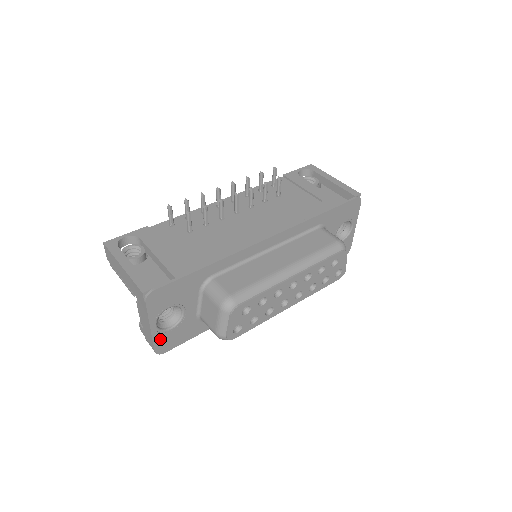
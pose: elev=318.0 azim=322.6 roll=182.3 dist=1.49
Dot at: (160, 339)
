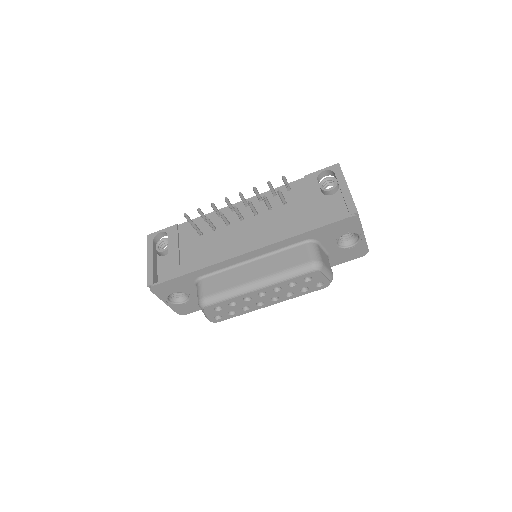
Dot at: (177, 308)
